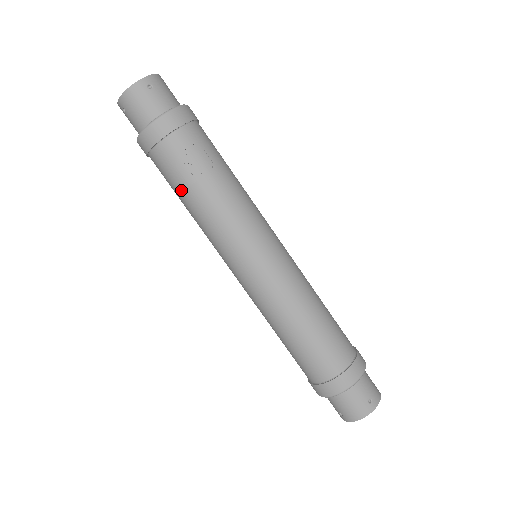
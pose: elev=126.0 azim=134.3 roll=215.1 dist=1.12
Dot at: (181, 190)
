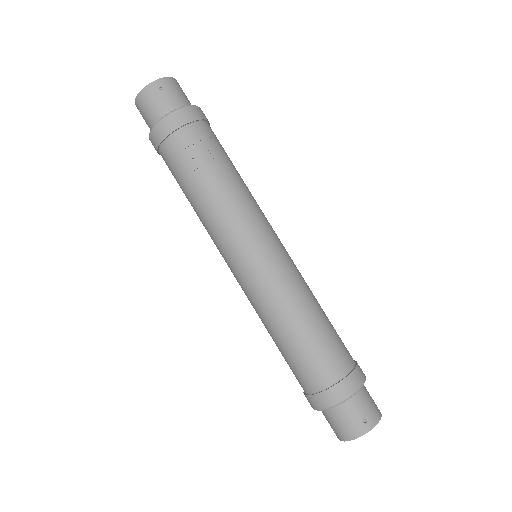
Dot at: (184, 186)
